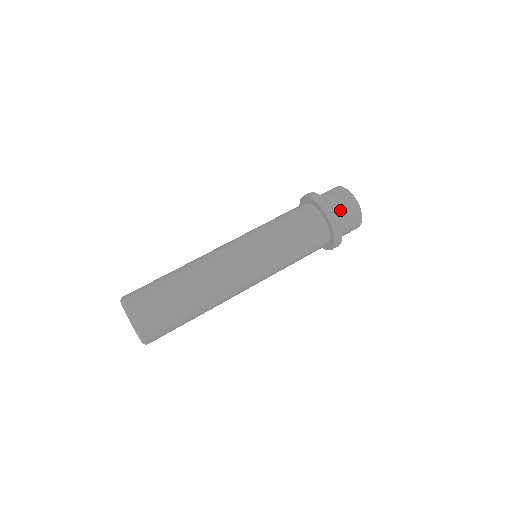
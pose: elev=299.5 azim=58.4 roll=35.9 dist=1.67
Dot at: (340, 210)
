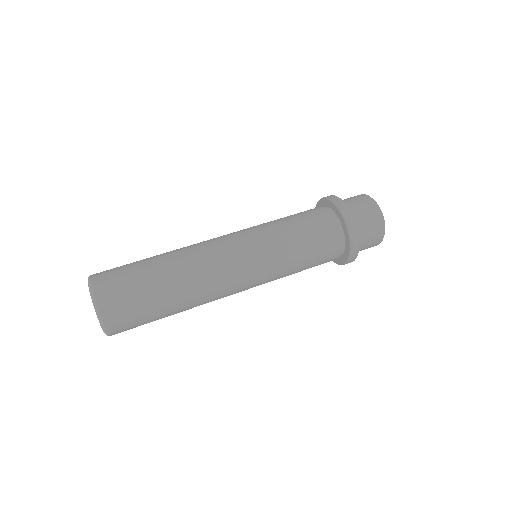
Dot at: (365, 235)
